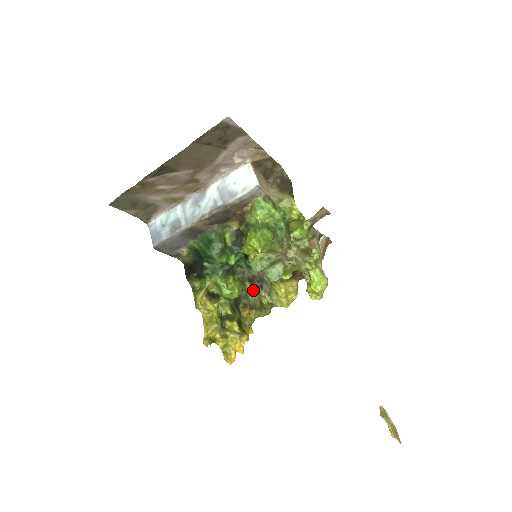
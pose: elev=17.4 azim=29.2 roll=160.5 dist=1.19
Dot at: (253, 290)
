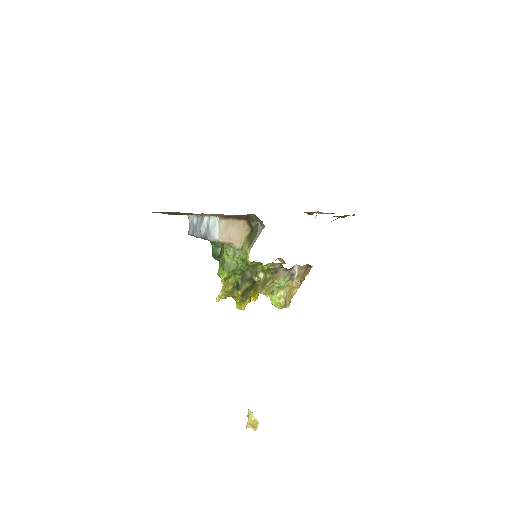
Dot at: occluded
